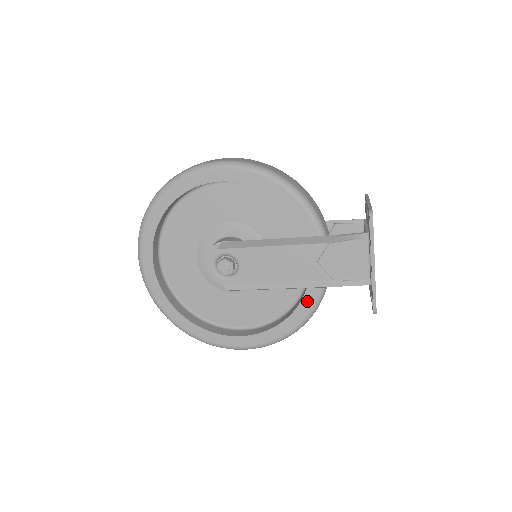
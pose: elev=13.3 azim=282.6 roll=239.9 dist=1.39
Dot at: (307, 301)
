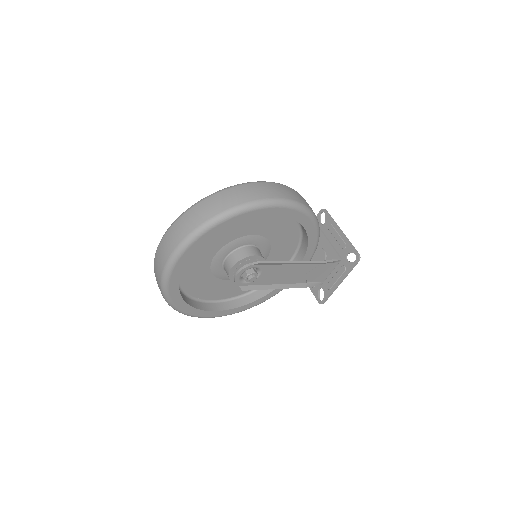
Dot at: (278, 289)
